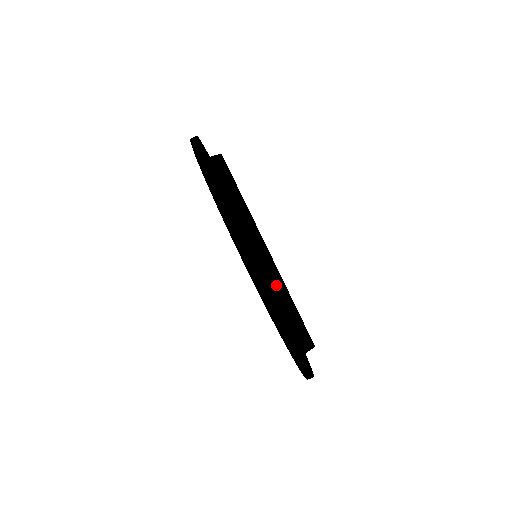
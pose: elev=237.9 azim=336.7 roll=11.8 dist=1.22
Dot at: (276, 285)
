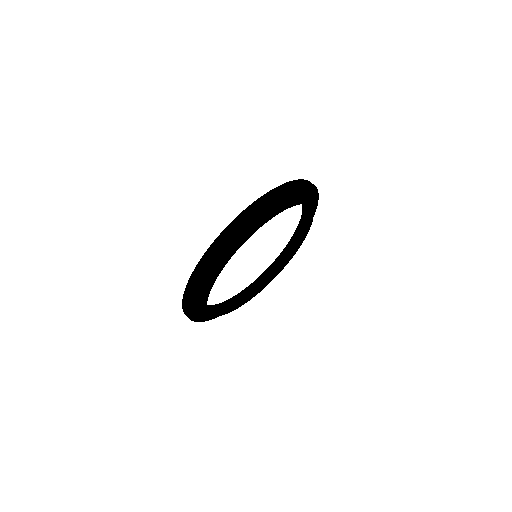
Dot at: occluded
